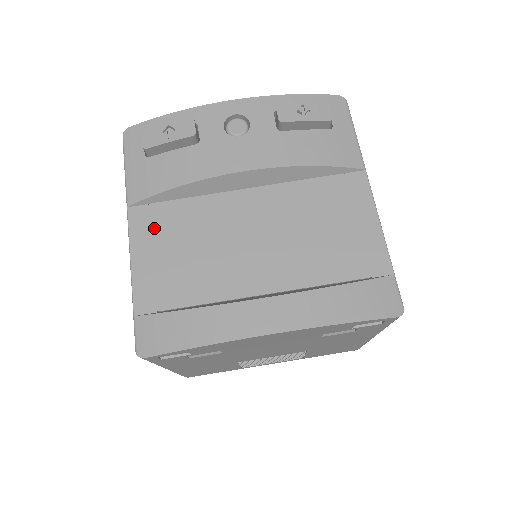
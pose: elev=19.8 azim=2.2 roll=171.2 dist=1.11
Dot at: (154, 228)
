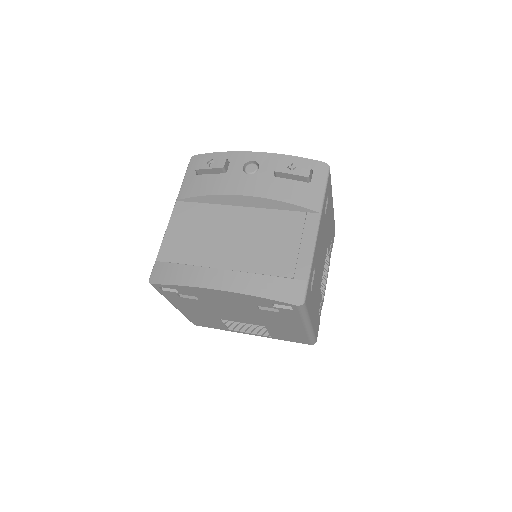
Dot at: (185, 216)
